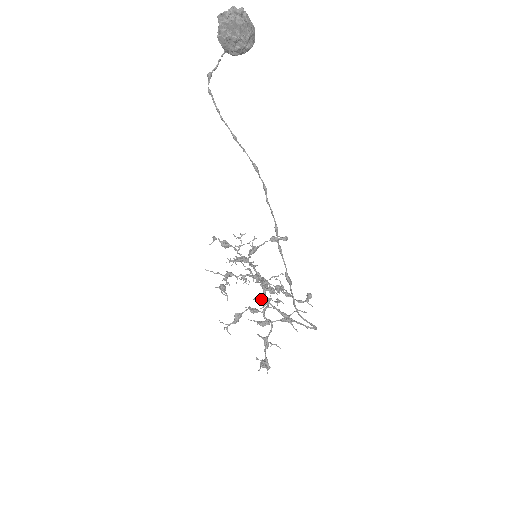
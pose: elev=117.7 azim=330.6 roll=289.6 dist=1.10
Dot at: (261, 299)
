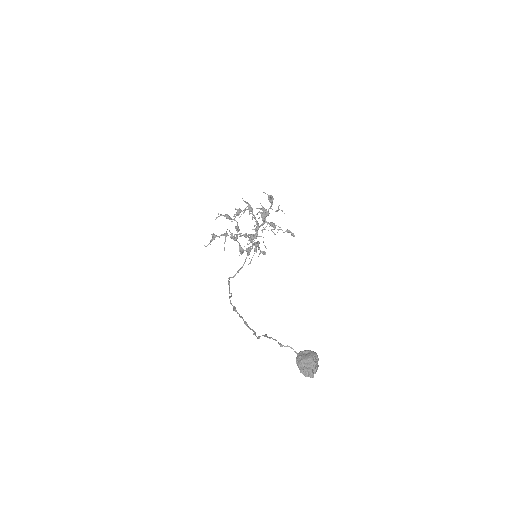
Dot at: (245, 235)
